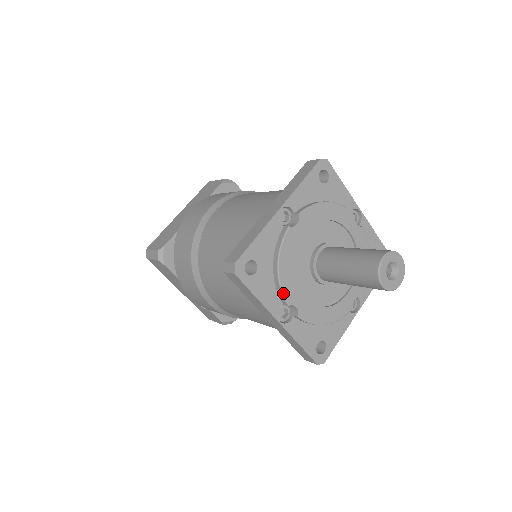
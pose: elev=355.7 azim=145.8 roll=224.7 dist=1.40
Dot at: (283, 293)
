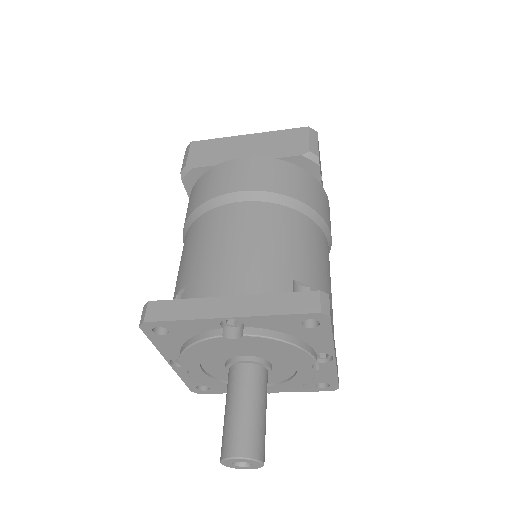
Dot at: (180, 360)
